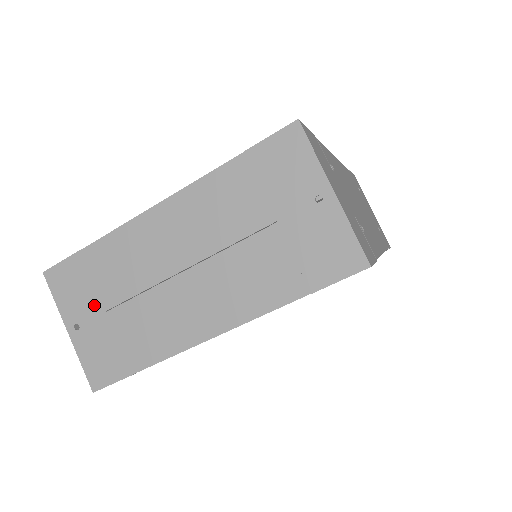
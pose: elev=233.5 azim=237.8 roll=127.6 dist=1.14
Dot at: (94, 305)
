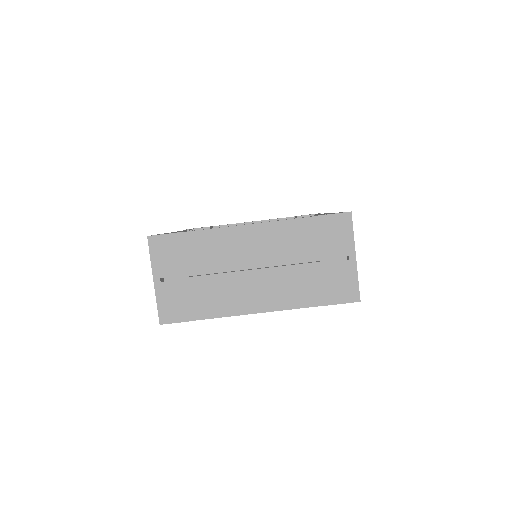
Dot at: (181, 270)
